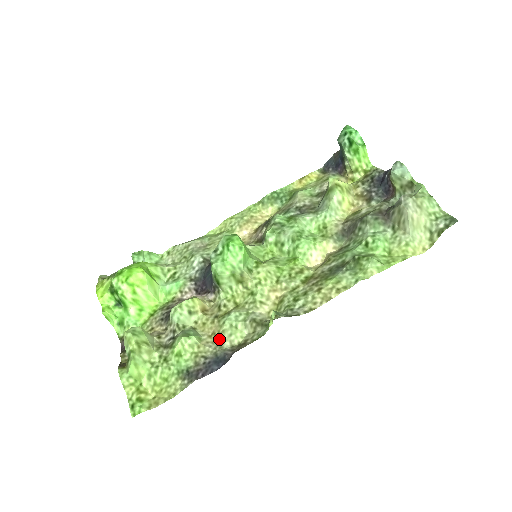
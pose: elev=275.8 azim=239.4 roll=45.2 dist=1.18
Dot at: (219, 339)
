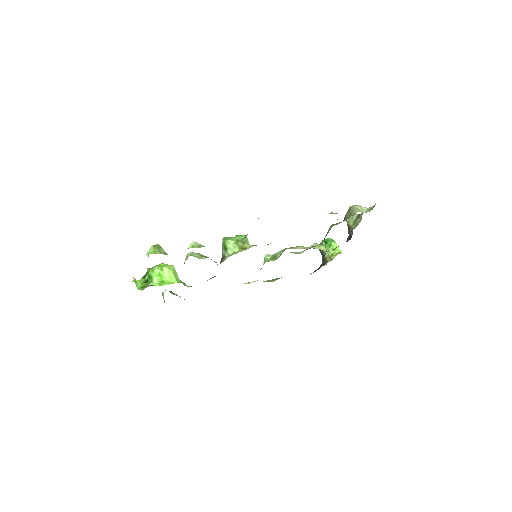
Dot at: occluded
